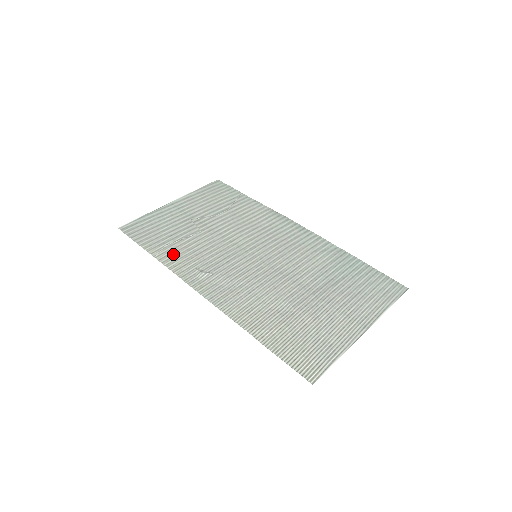
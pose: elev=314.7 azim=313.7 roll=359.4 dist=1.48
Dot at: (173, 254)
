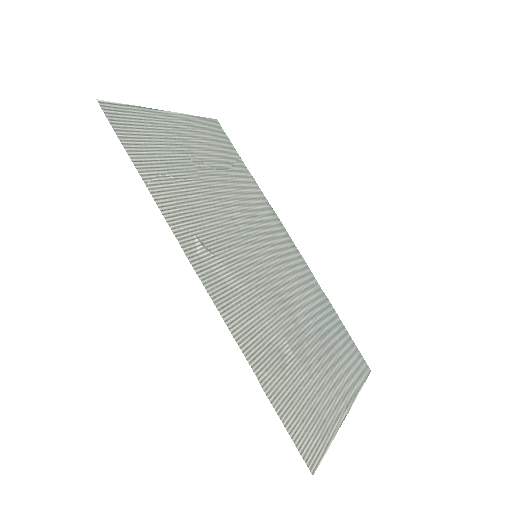
Dot at: (169, 195)
